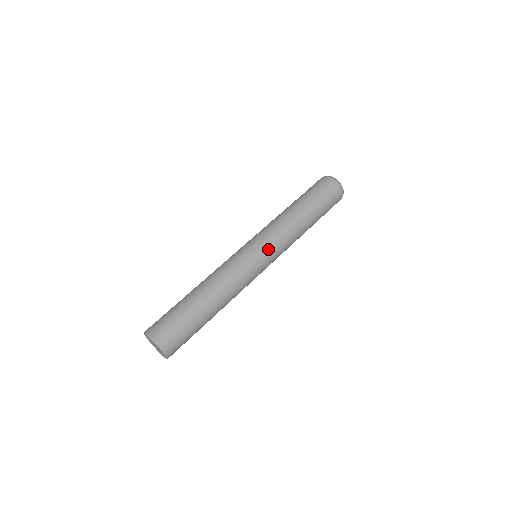
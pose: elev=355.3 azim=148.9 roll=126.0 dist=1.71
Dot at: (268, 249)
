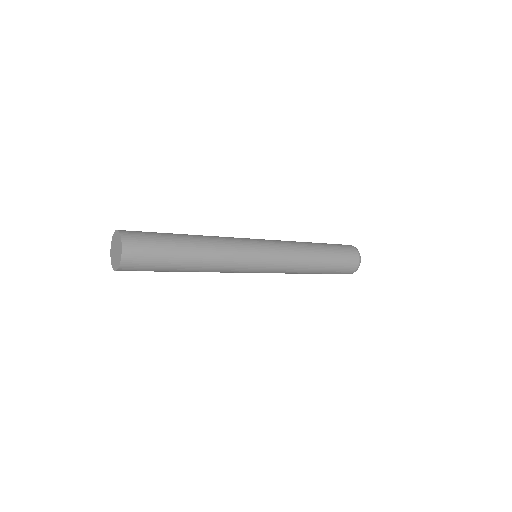
Dot at: (271, 246)
